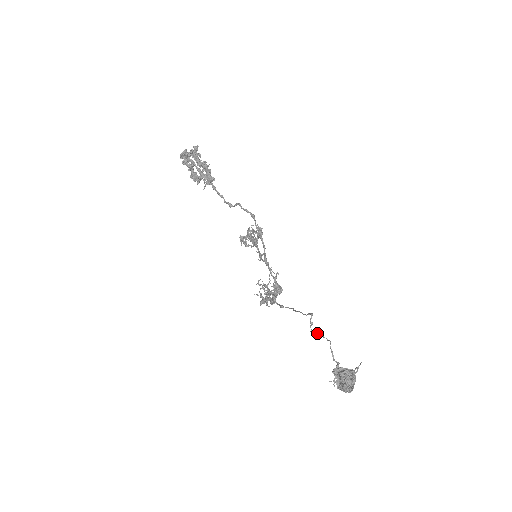
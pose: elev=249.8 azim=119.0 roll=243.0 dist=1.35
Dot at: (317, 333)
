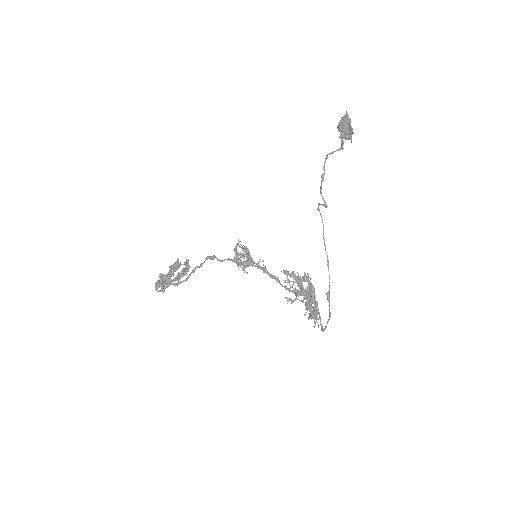
Dot at: (321, 175)
